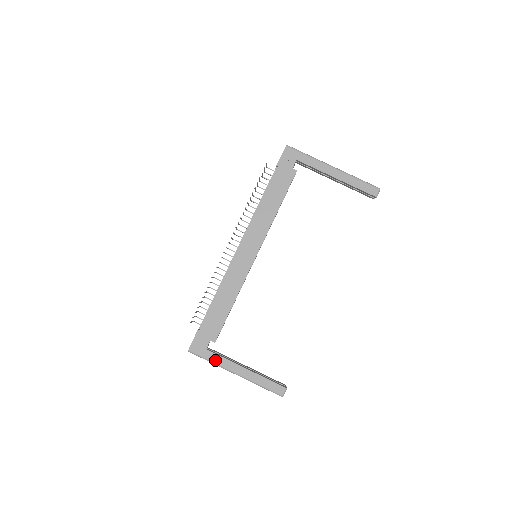
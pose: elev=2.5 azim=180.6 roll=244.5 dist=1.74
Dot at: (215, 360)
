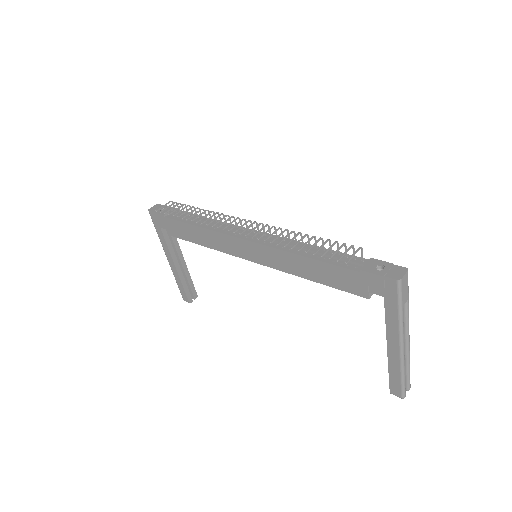
Dot at: (161, 238)
